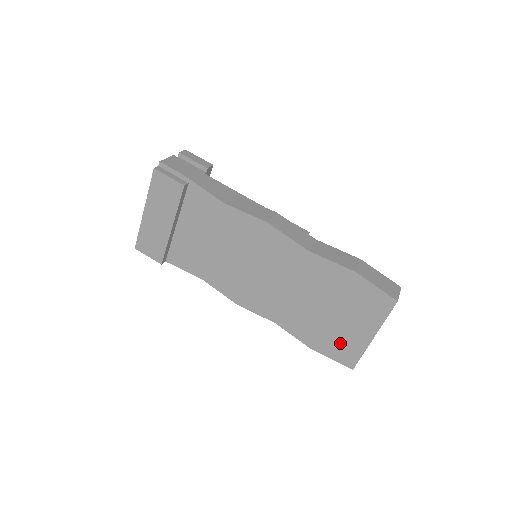
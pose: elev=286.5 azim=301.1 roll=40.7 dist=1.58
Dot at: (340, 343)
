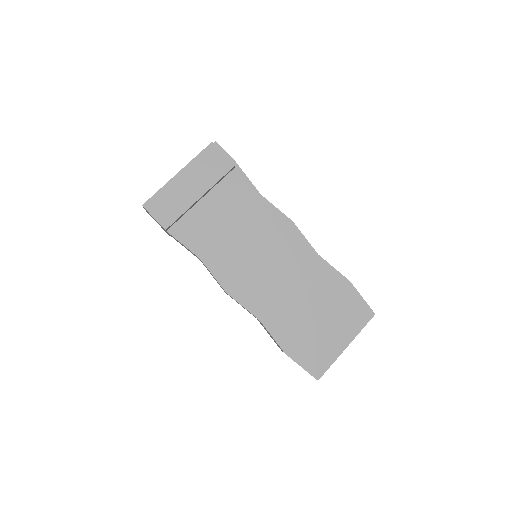
Dot at: (316, 350)
